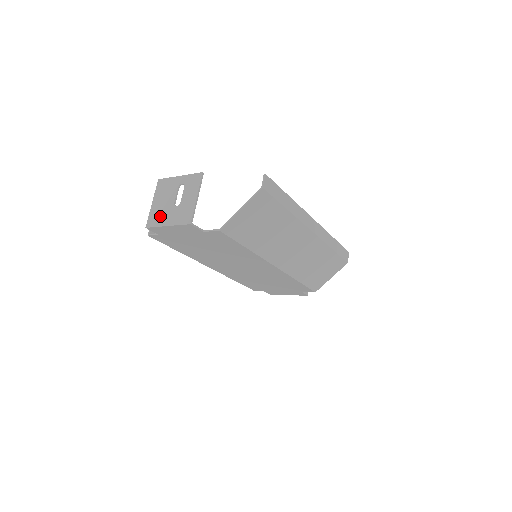
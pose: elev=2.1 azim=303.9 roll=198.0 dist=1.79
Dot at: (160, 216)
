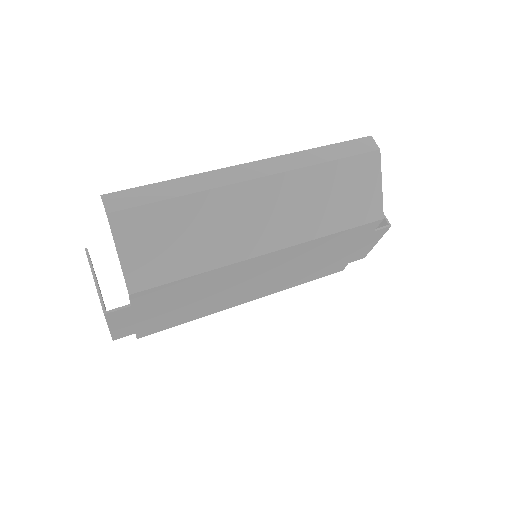
Dot at: occluded
